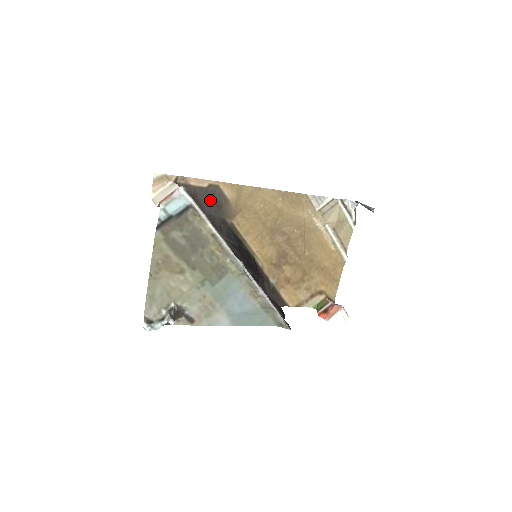
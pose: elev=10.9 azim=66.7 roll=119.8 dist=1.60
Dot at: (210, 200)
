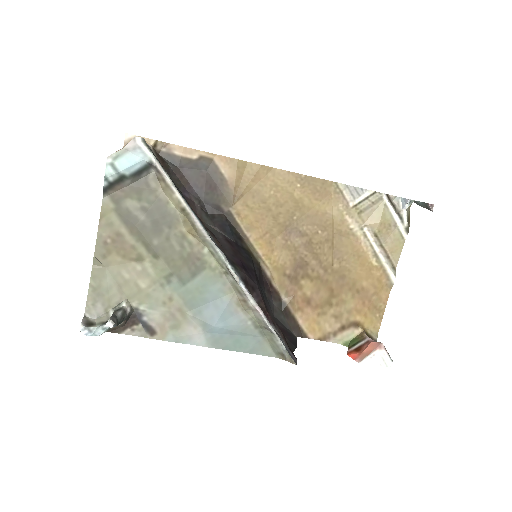
Dot at: (200, 177)
